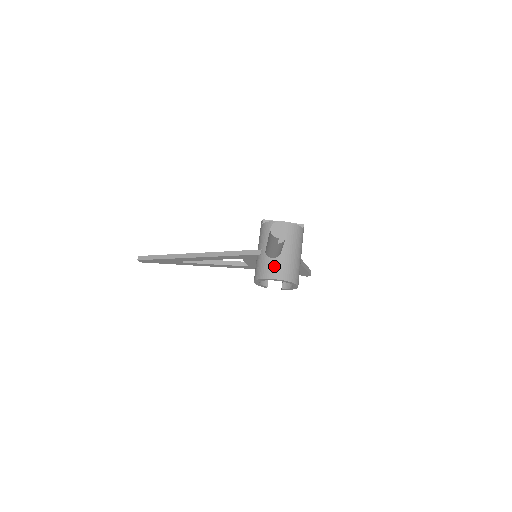
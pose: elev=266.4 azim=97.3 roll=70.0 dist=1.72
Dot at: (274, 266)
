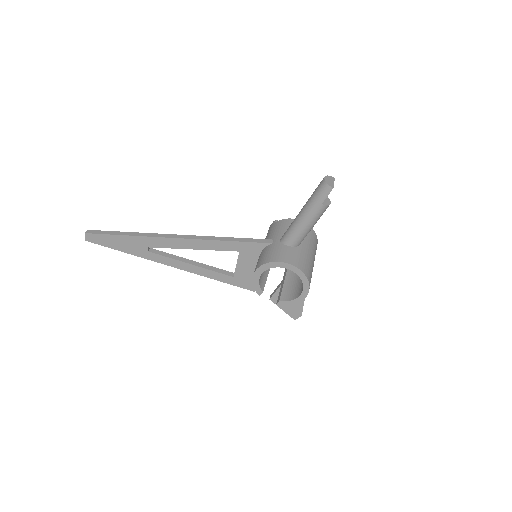
Dot at: (291, 253)
